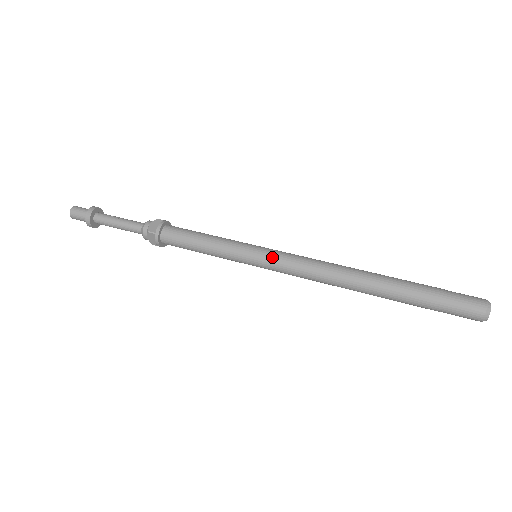
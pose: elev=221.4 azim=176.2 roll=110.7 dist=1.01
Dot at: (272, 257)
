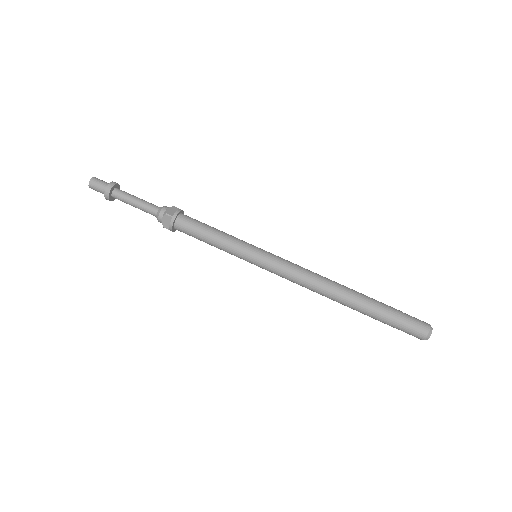
Dot at: (272, 258)
